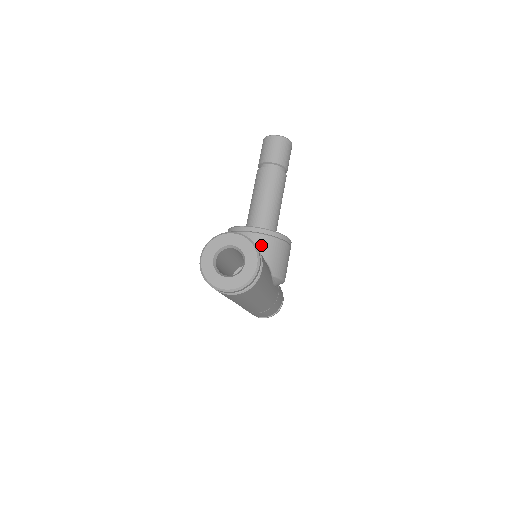
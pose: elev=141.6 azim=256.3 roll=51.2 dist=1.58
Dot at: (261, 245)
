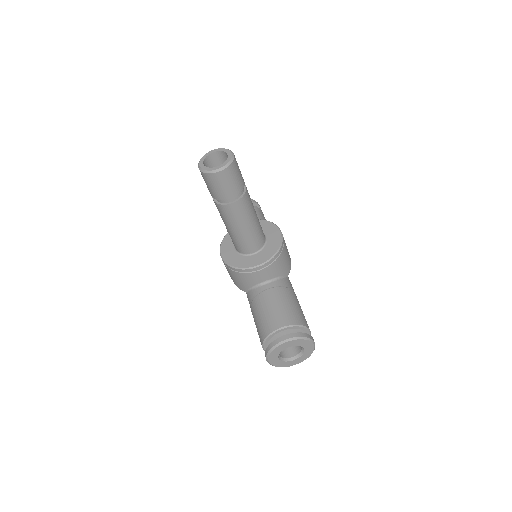
Dot at: (271, 273)
